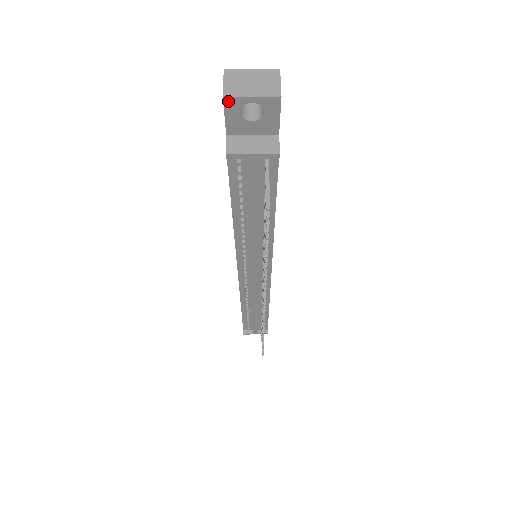
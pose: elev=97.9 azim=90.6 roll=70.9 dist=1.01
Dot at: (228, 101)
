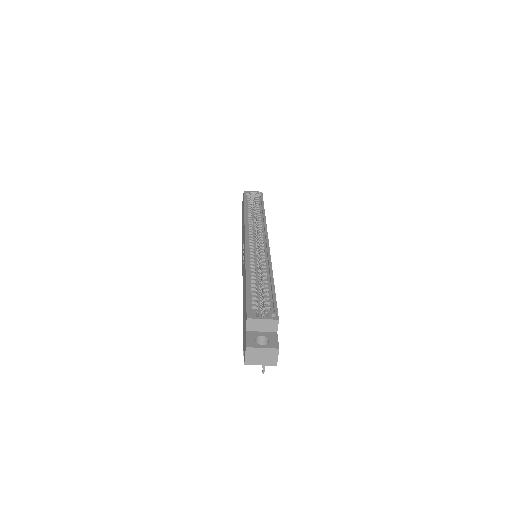
Dot at: (247, 362)
